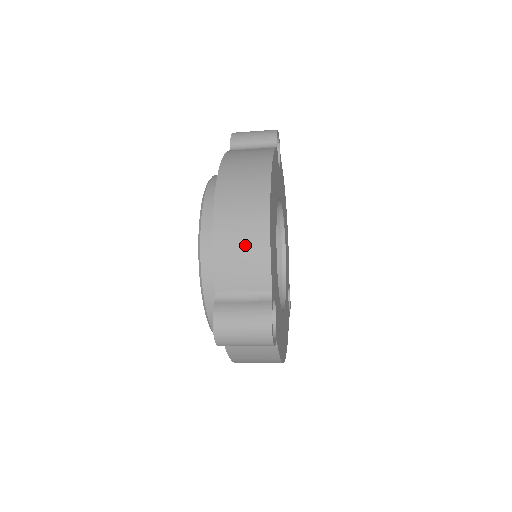
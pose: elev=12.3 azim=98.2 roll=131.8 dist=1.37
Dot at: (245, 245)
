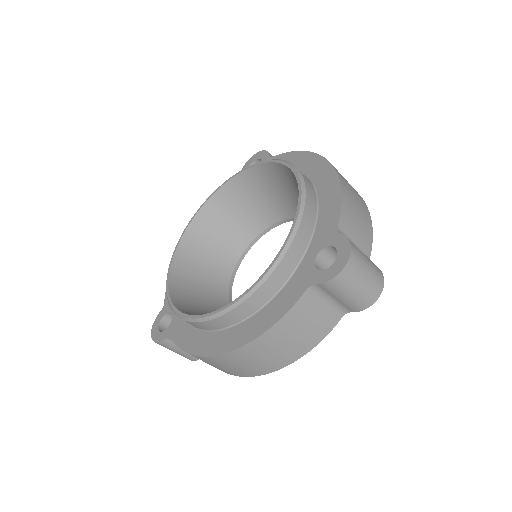
Dot at: (359, 209)
